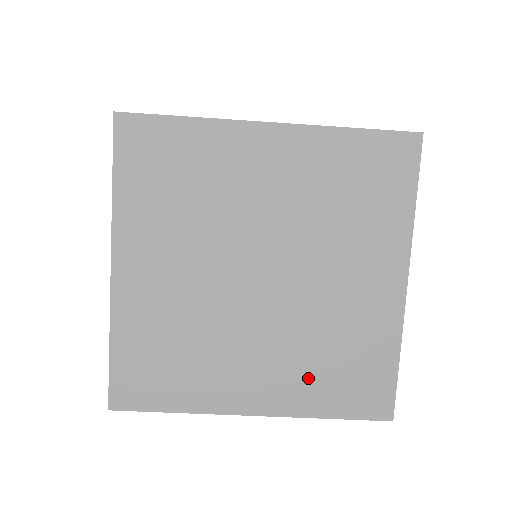
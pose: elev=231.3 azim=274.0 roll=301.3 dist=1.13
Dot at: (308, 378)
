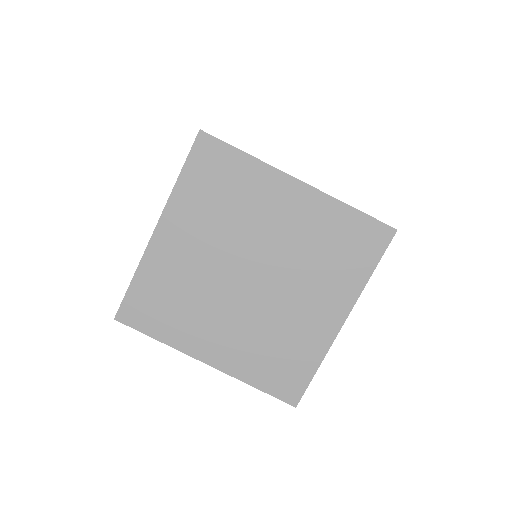
Dot at: (252, 355)
